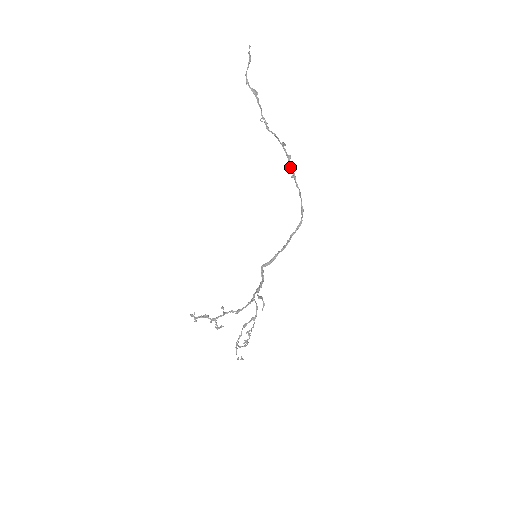
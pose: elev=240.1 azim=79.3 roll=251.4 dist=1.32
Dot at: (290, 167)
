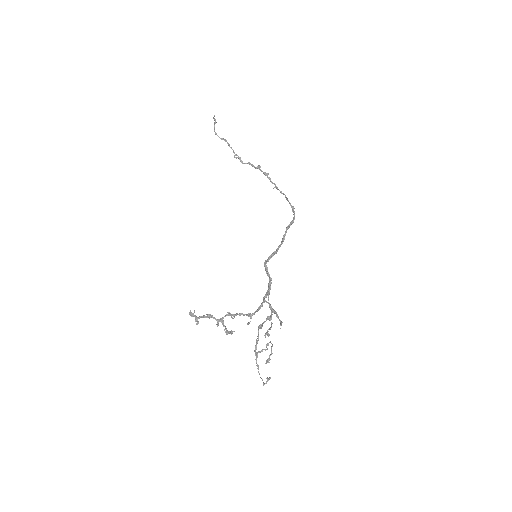
Dot at: (270, 181)
